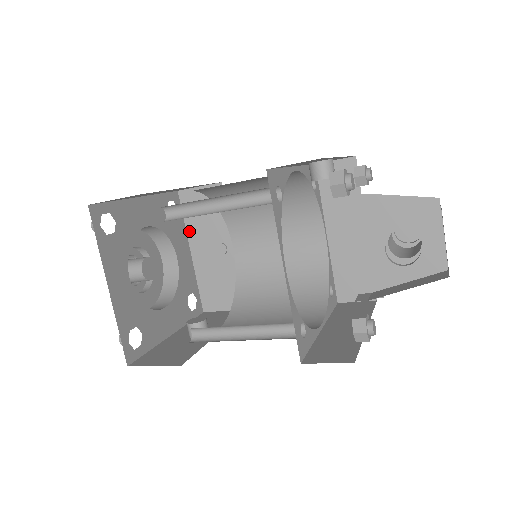
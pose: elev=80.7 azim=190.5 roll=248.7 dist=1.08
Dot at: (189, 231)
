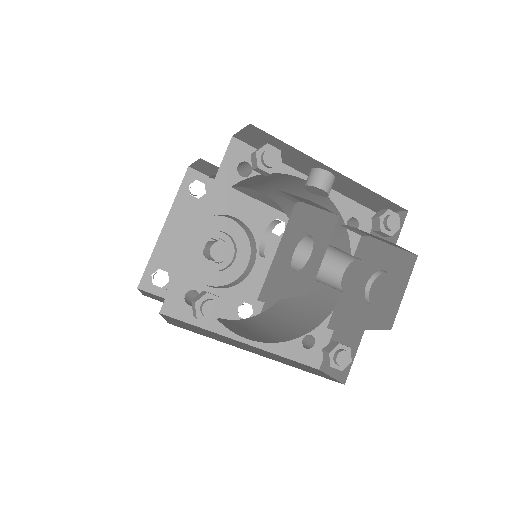
Dot at: occluded
